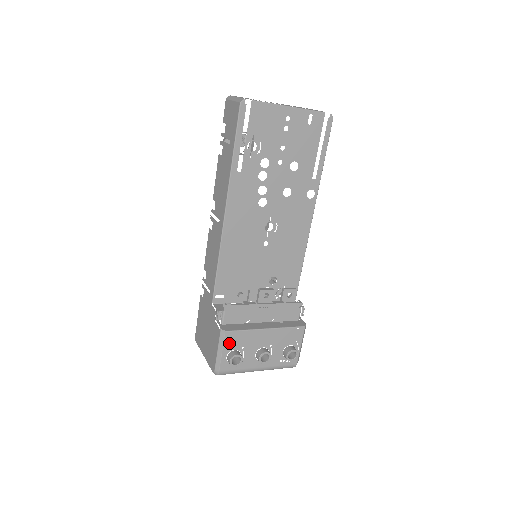
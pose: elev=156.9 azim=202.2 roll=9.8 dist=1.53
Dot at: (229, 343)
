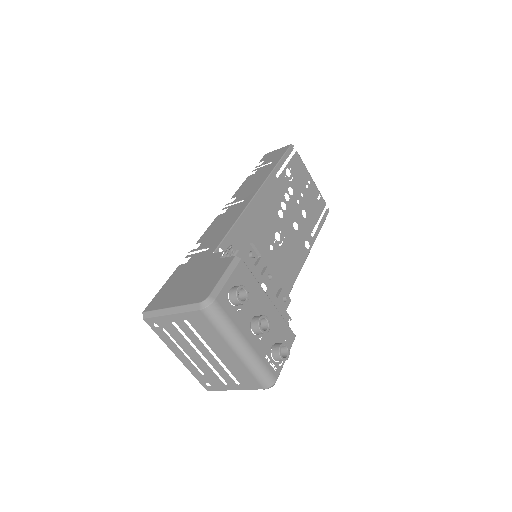
Dot at: (238, 275)
